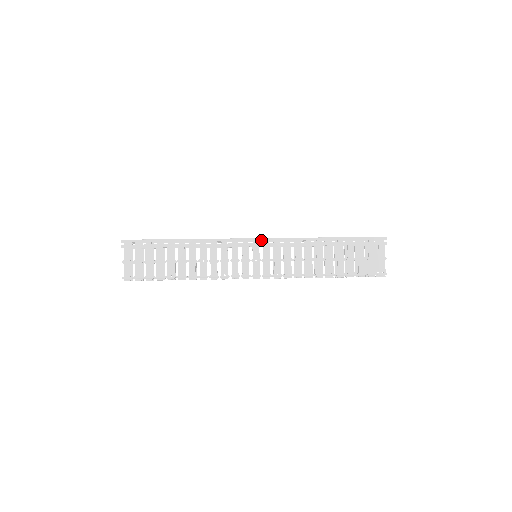
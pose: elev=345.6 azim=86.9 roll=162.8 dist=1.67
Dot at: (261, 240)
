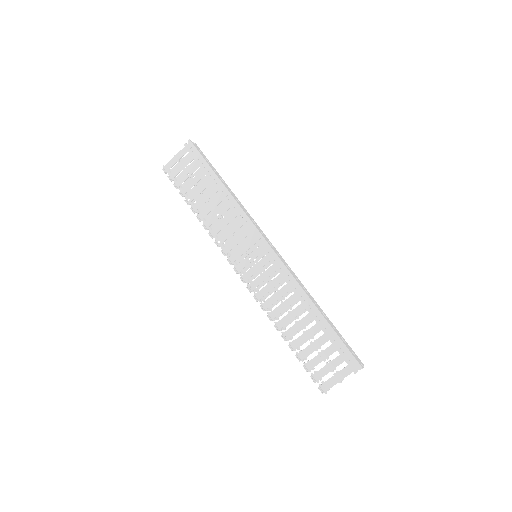
Dot at: (270, 249)
